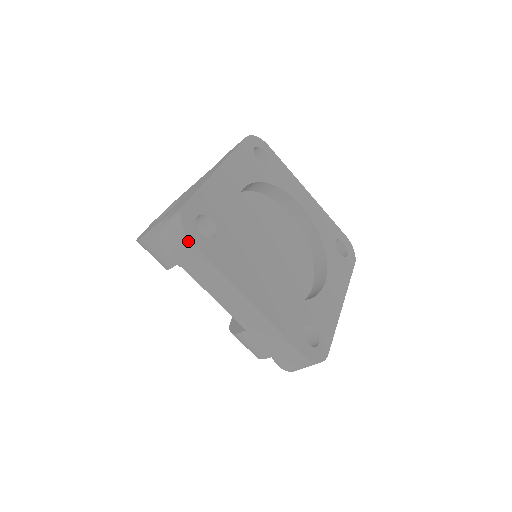
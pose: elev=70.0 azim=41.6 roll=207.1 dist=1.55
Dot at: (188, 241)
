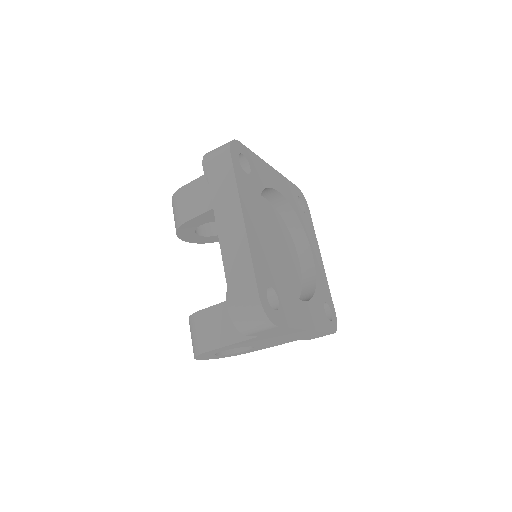
Dot at: (228, 151)
